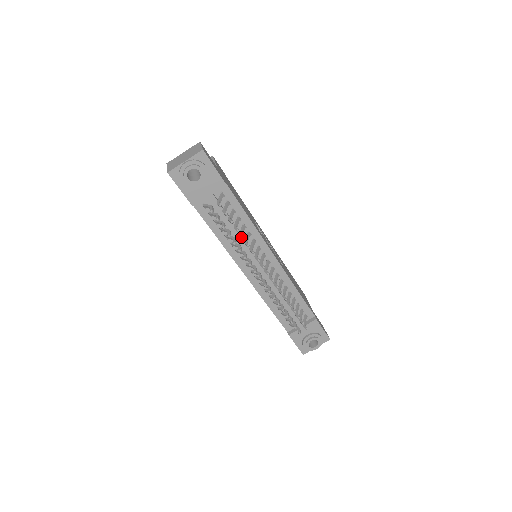
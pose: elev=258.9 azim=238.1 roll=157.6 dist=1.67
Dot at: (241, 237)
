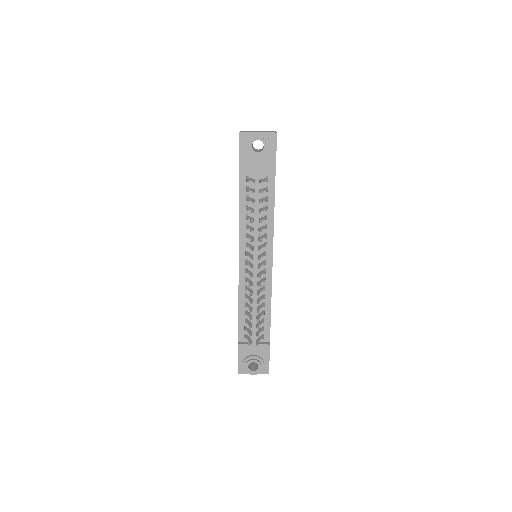
Dot at: (260, 220)
